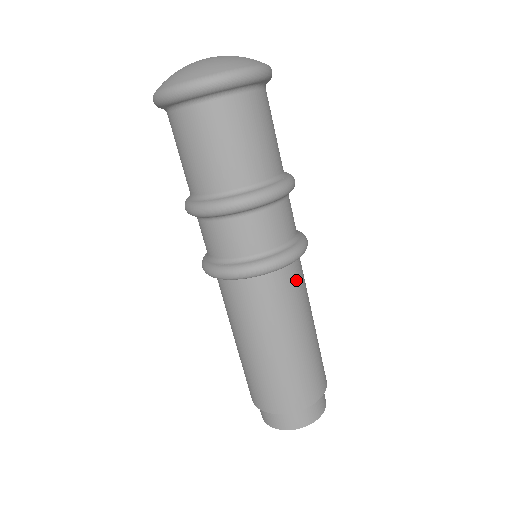
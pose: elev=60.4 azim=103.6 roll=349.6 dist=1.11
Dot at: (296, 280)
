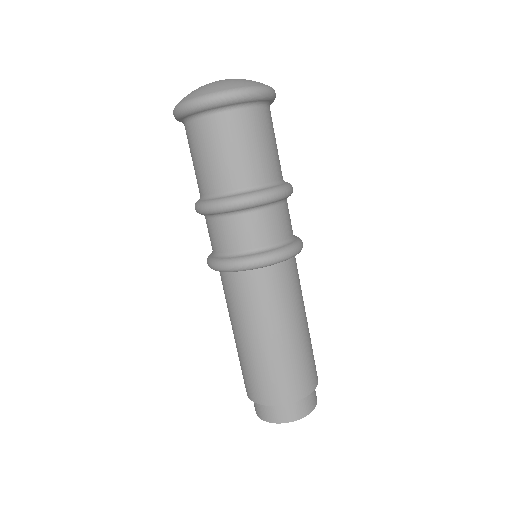
Dot at: (293, 275)
